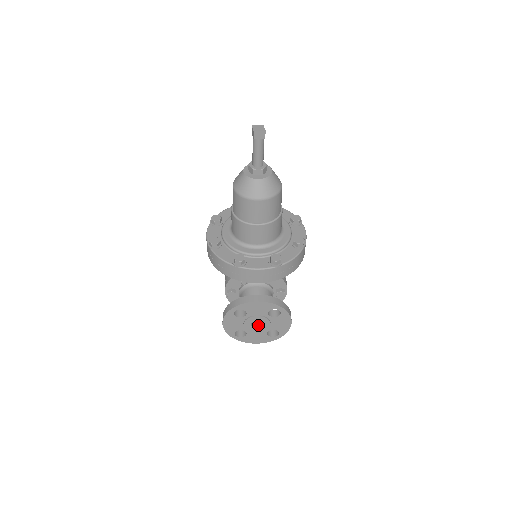
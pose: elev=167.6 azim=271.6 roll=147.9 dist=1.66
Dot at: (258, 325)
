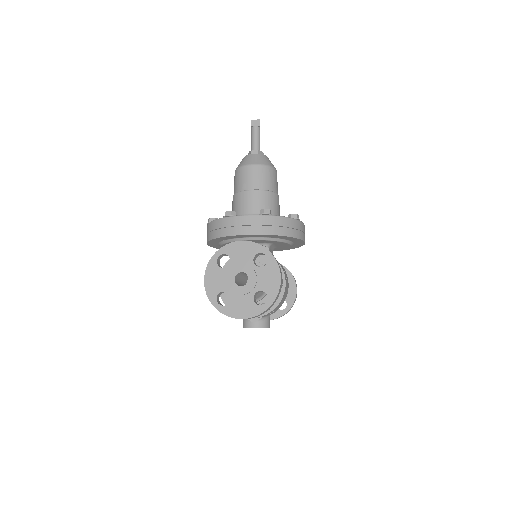
Dot at: (244, 286)
